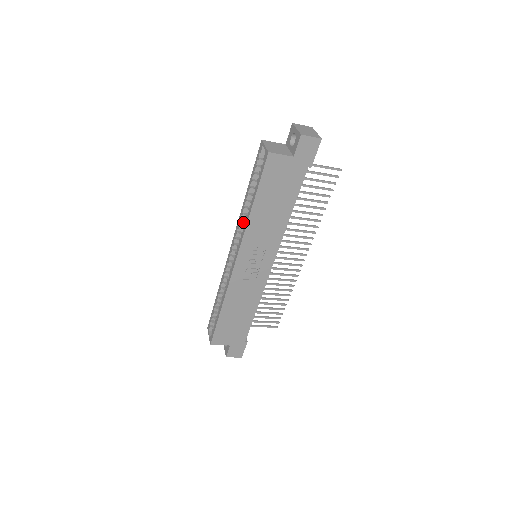
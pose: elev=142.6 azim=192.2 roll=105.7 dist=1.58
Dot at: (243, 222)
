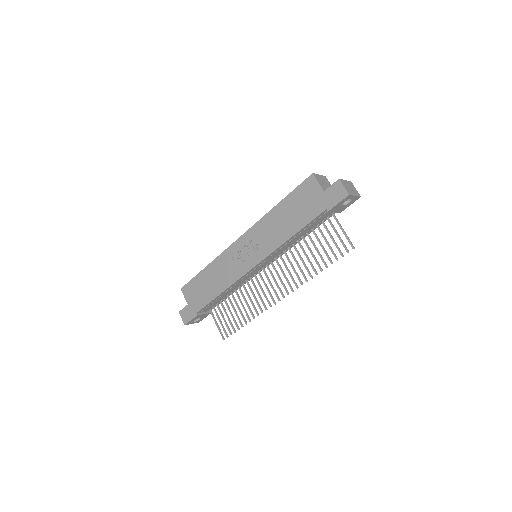
Dot at: occluded
